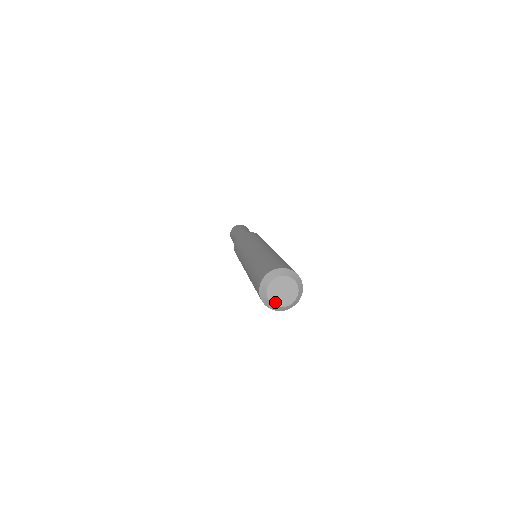
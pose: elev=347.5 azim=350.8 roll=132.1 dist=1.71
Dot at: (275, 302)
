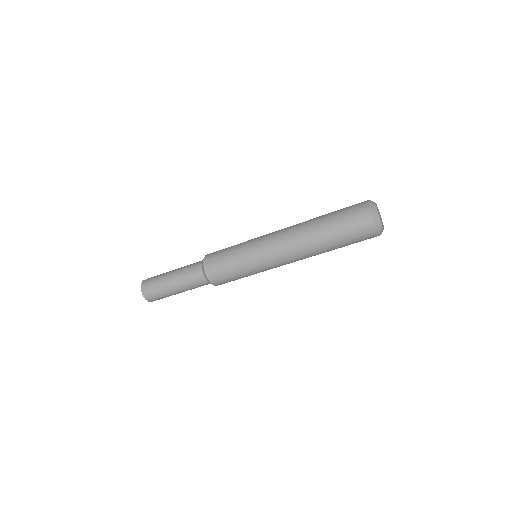
Dot at: occluded
